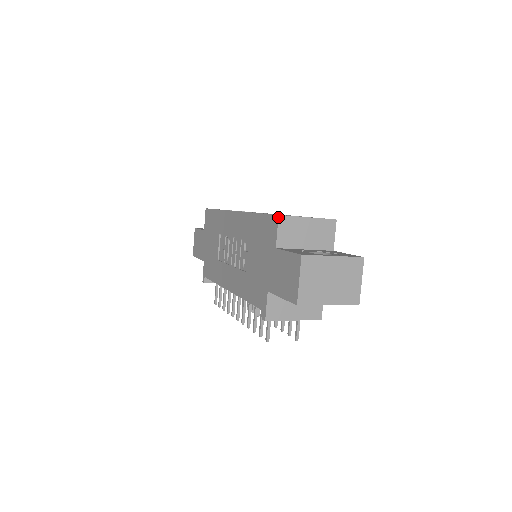
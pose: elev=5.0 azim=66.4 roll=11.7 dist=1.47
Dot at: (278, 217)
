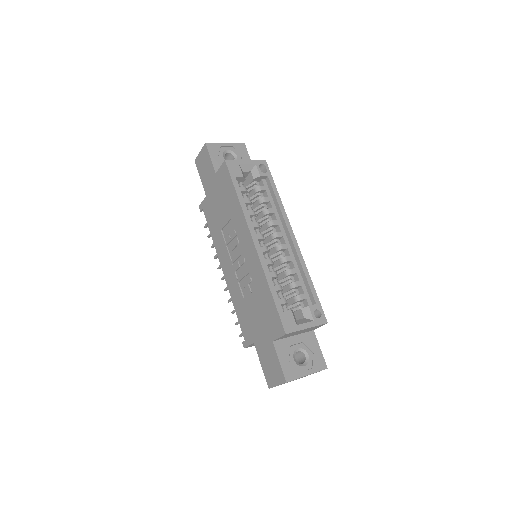
Dot at: occluded
